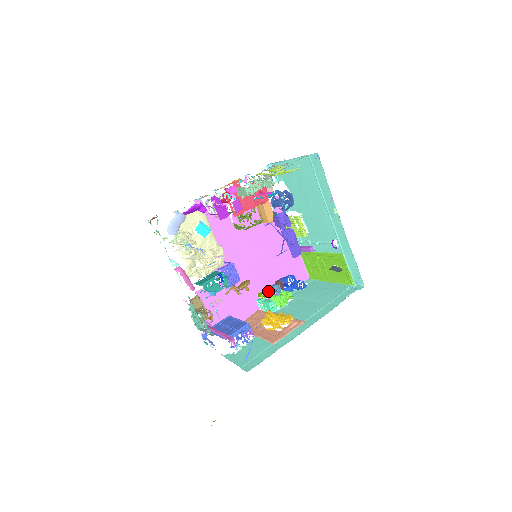
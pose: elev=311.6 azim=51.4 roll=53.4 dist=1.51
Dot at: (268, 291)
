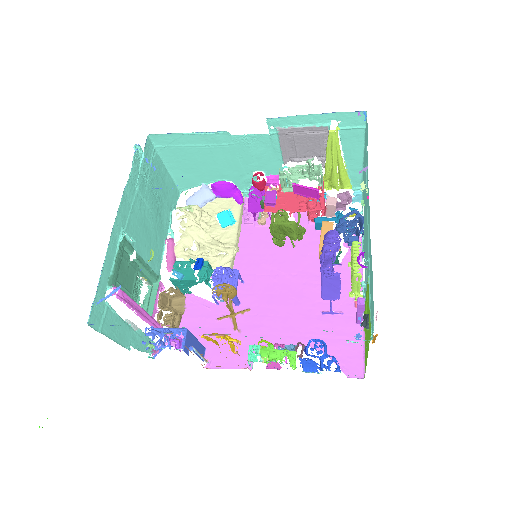
Dot at: (274, 344)
